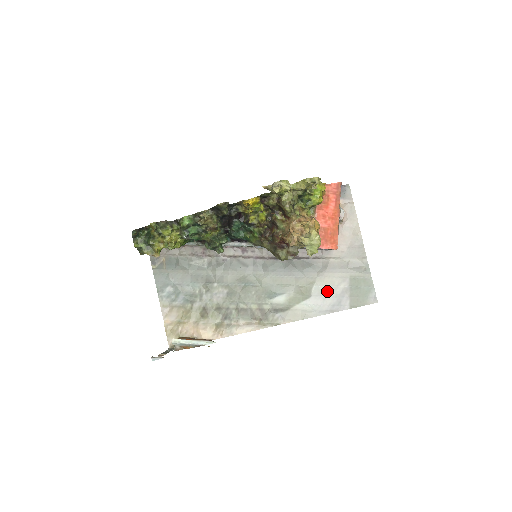
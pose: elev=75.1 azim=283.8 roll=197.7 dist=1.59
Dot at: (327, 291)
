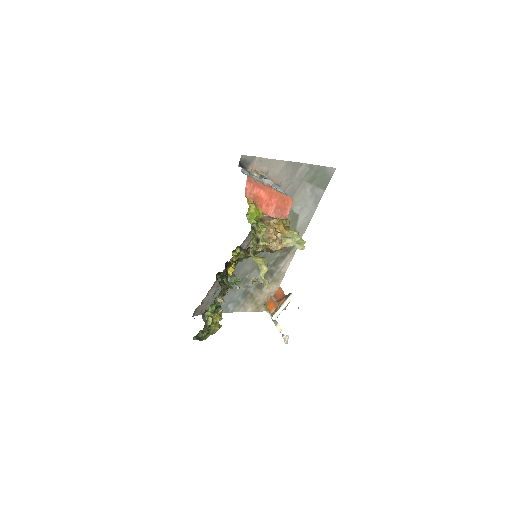
Dot at: (303, 202)
